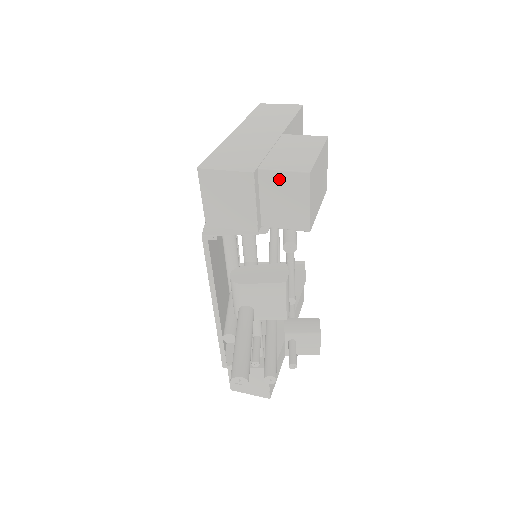
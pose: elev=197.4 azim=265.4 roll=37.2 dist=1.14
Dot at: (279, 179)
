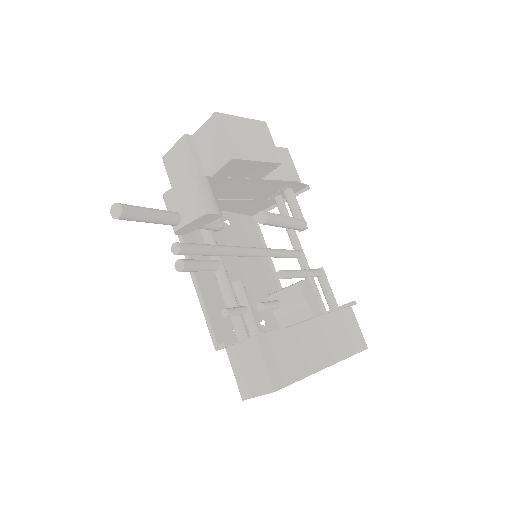
Dot at: (203, 132)
